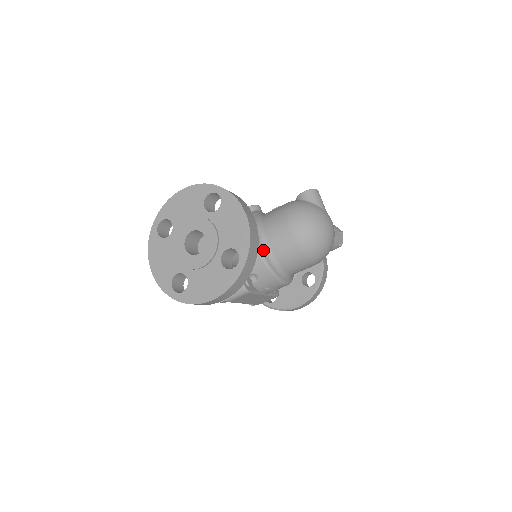
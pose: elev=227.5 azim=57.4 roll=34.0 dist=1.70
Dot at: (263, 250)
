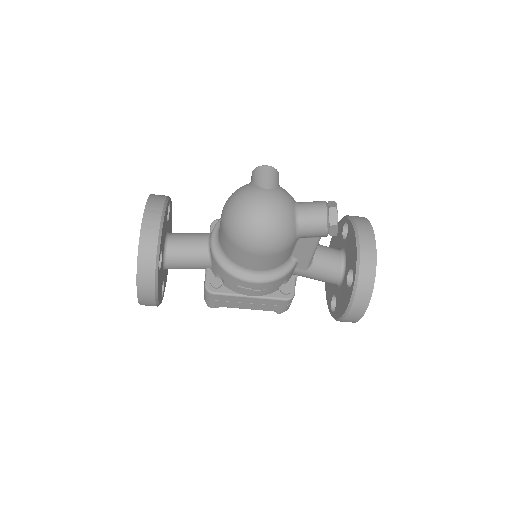
Dot at: (215, 247)
